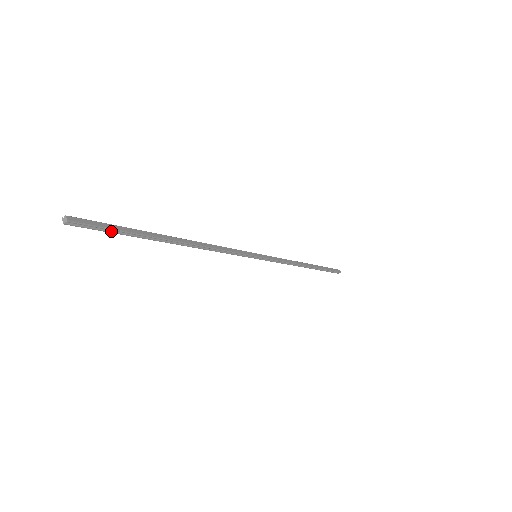
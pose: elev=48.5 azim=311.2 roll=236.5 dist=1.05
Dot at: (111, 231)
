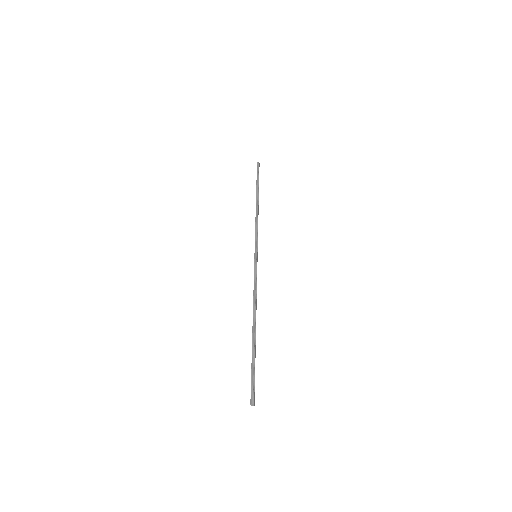
Dot at: (253, 376)
